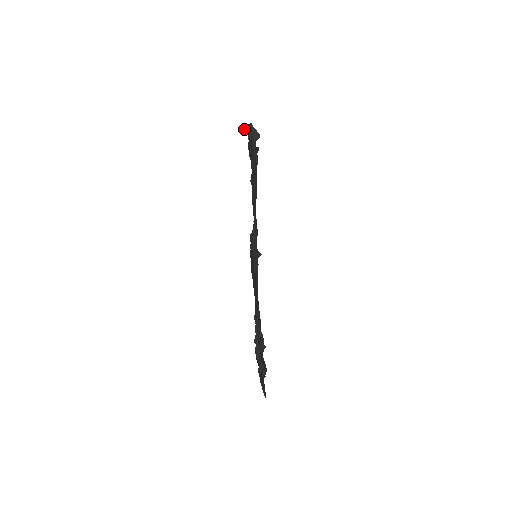
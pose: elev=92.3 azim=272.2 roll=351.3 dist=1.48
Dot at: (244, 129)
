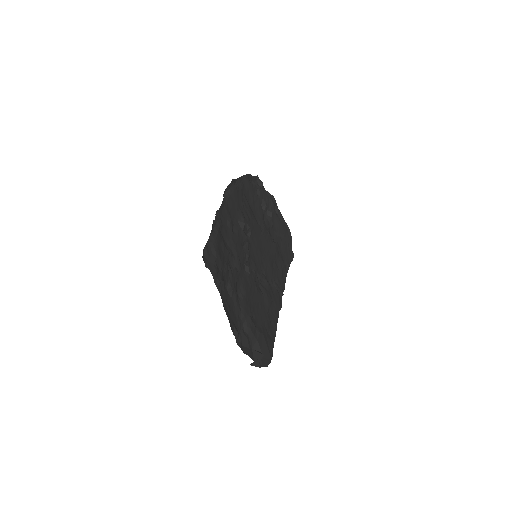
Dot at: (252, 364)
